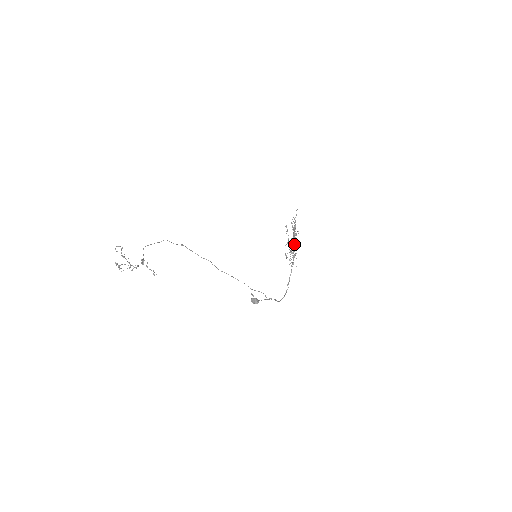
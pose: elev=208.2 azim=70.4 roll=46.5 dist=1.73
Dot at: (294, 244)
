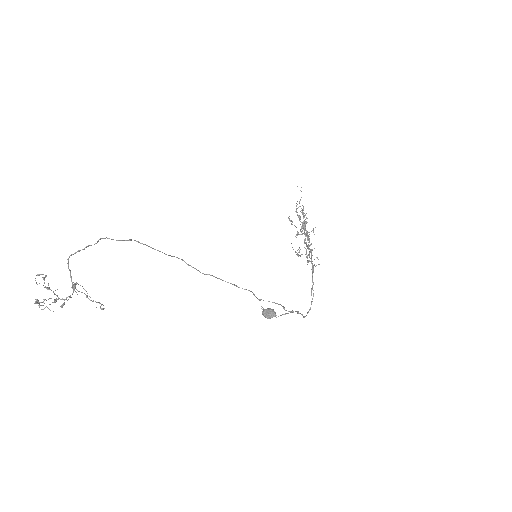
Dot at: (307, 233)
